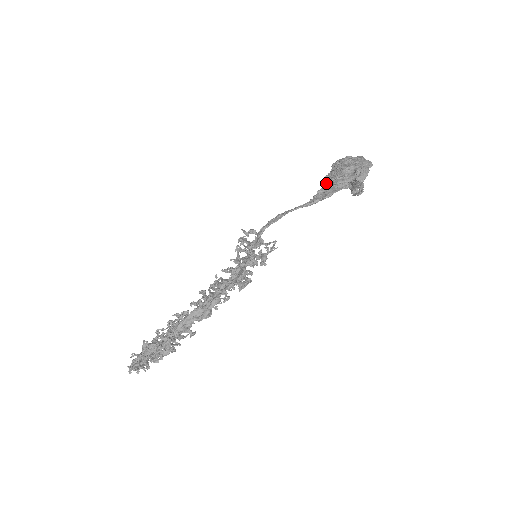
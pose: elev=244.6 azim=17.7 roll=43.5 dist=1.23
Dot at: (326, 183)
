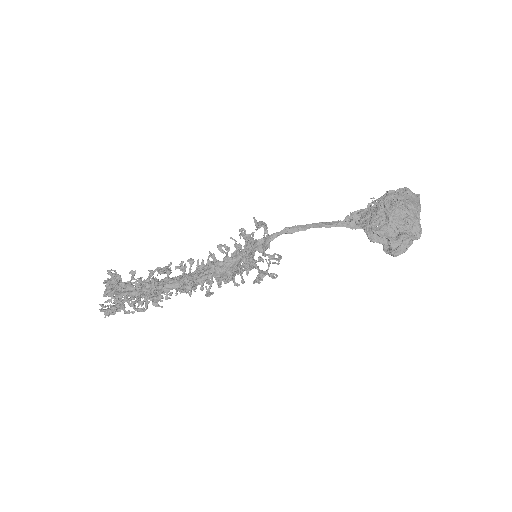
Dot at: (363, 228)
